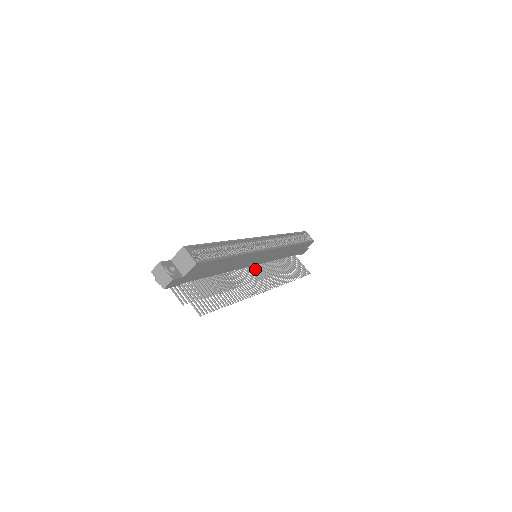
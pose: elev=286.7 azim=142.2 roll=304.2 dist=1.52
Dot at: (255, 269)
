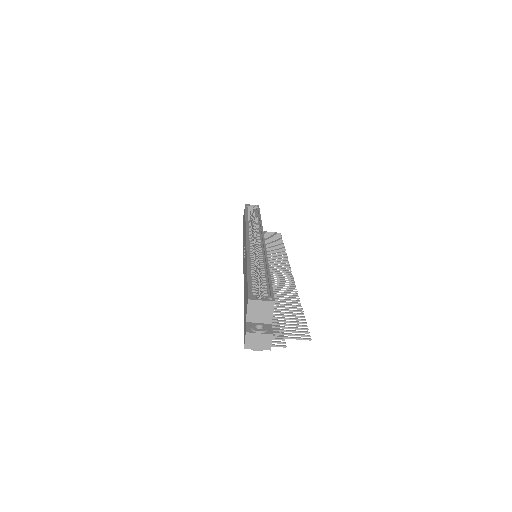
Dot at: occluded
